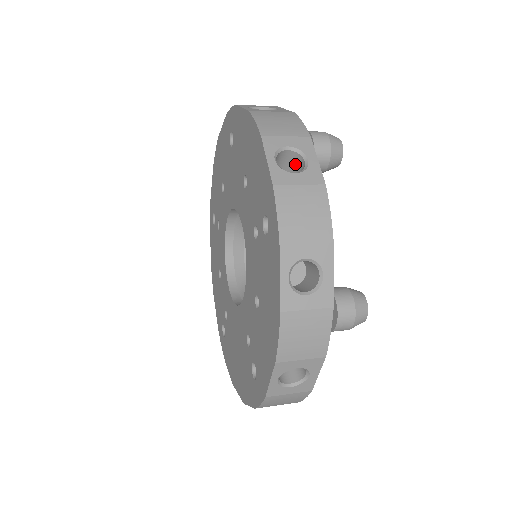
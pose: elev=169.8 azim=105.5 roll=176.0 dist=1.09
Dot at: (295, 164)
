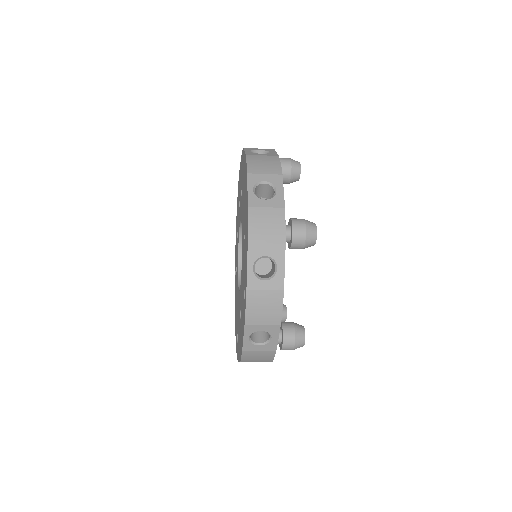
Dot at: occluded
